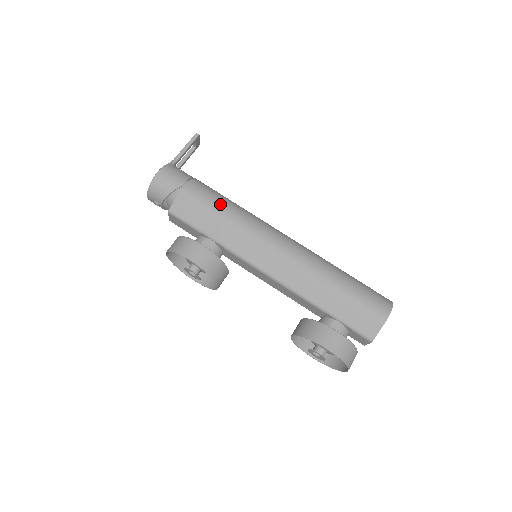
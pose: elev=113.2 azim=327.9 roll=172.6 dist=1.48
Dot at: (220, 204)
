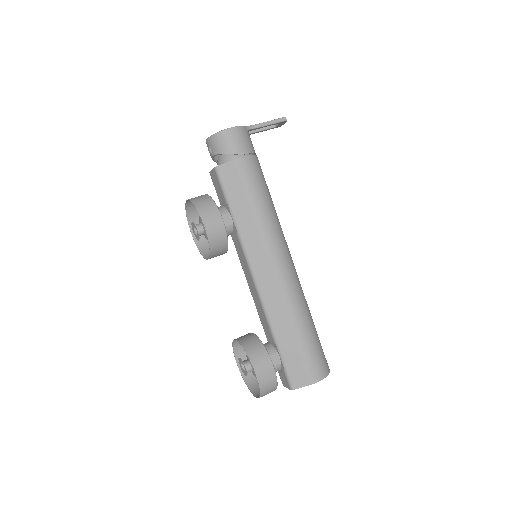
Dot at: (261, 195)
